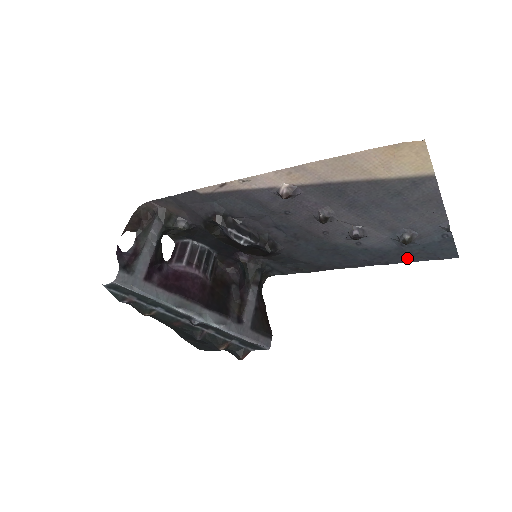
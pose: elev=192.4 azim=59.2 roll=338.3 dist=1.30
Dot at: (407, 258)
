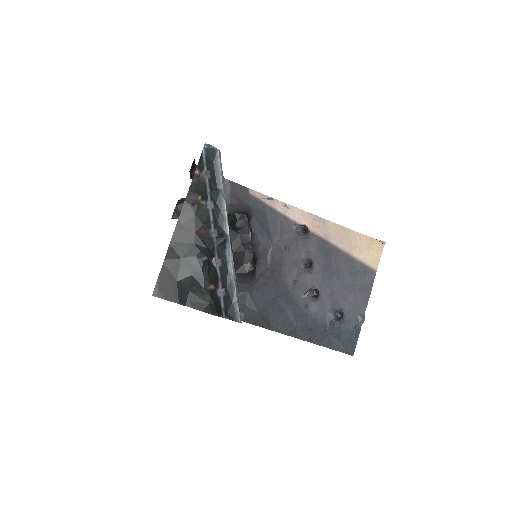
Dot at: (324, 341)
